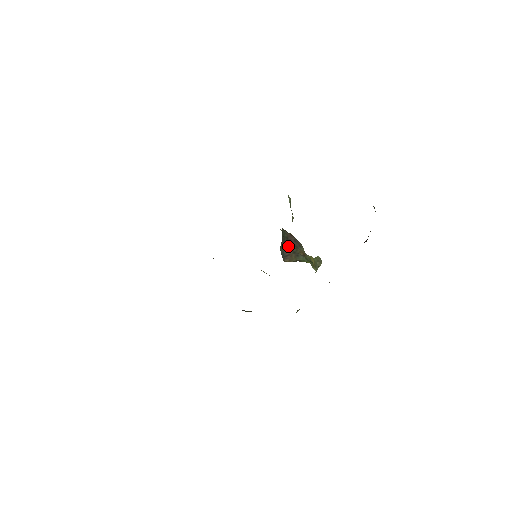
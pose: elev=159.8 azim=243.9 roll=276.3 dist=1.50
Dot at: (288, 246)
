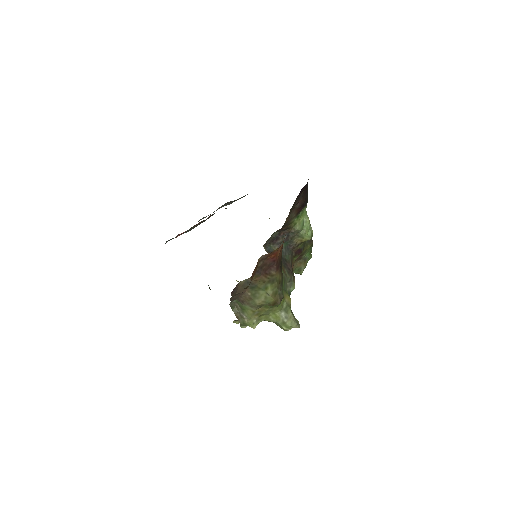
Dot at: occluded
